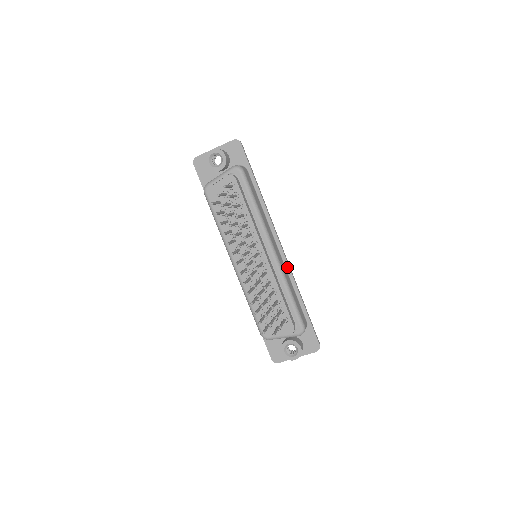
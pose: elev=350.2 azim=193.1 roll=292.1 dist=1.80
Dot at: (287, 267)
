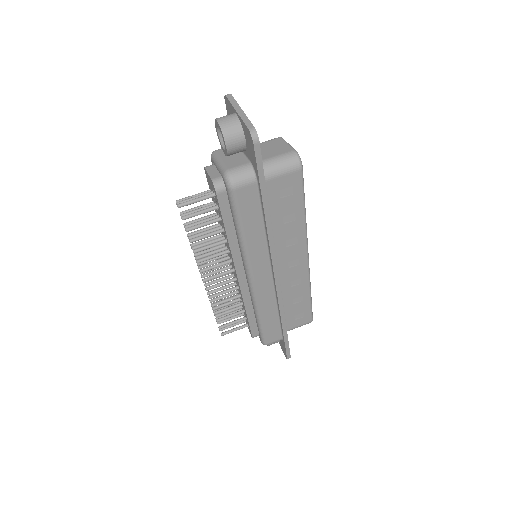
Dot at: (277, 296)
